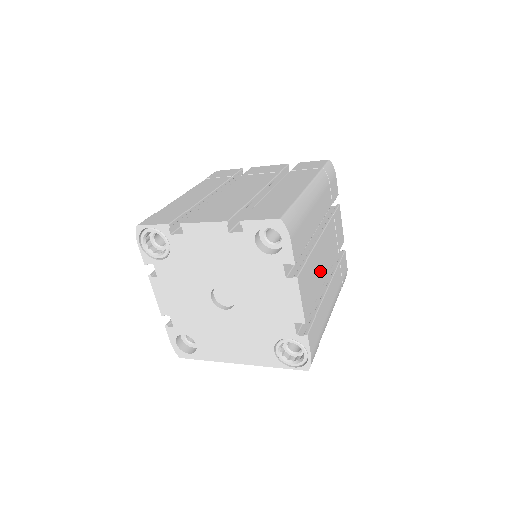
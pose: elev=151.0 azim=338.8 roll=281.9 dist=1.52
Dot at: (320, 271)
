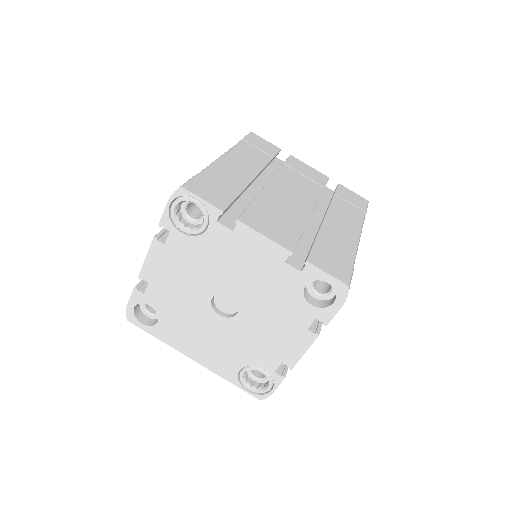
Dot at: occluded
